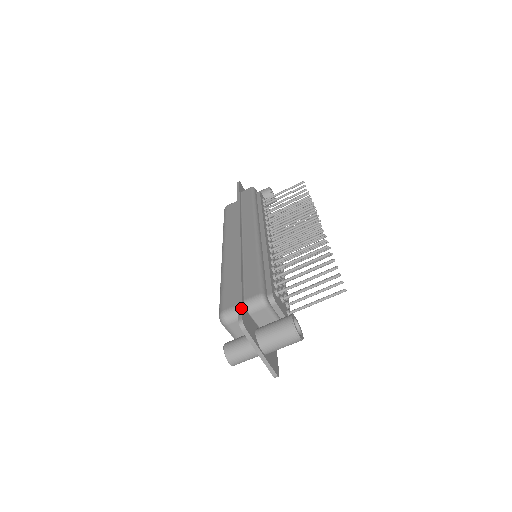
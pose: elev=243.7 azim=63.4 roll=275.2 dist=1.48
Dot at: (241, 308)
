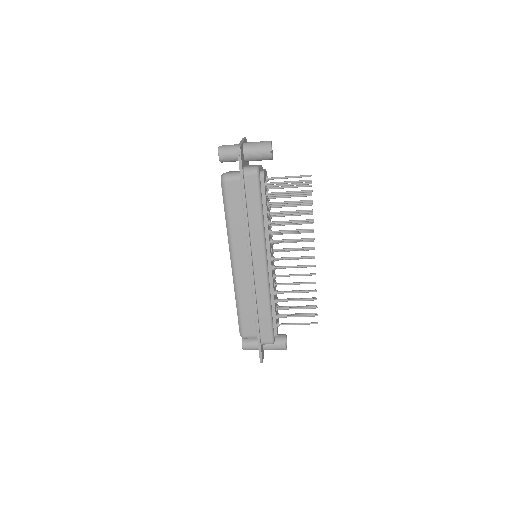
Dot at: (261, 353)
